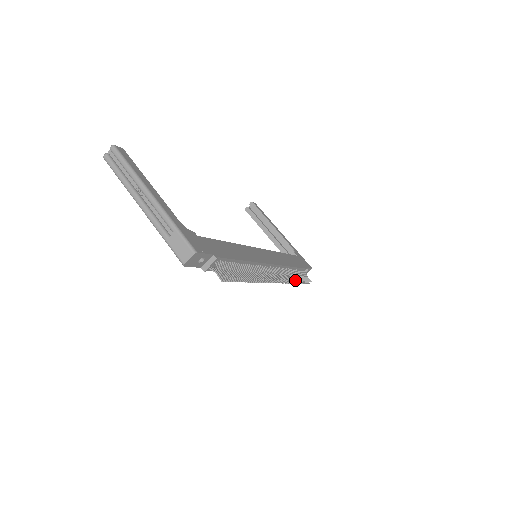
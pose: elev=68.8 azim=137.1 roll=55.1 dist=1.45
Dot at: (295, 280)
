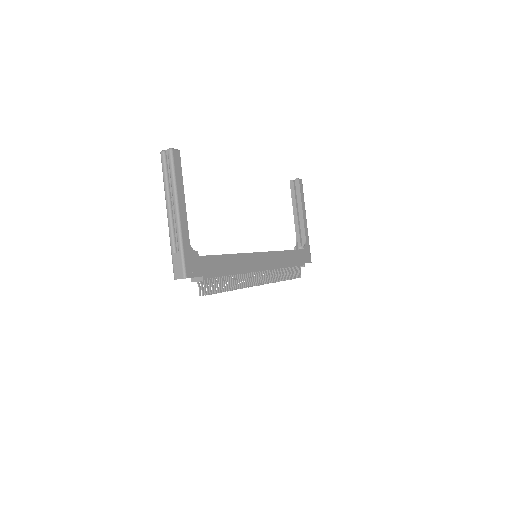
Dot at: (281, 280)
